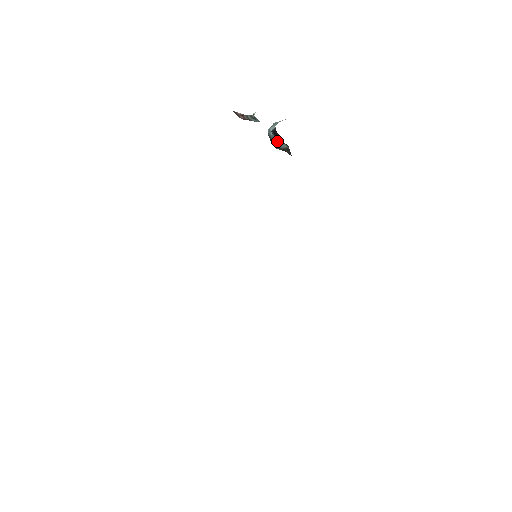
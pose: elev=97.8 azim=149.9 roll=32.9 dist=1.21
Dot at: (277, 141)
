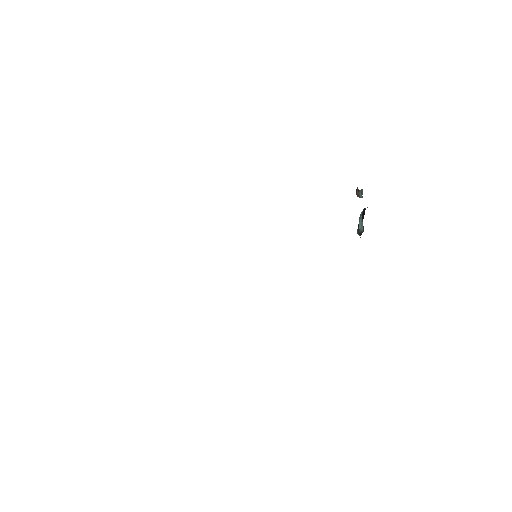
Dot at: (361, 221)
